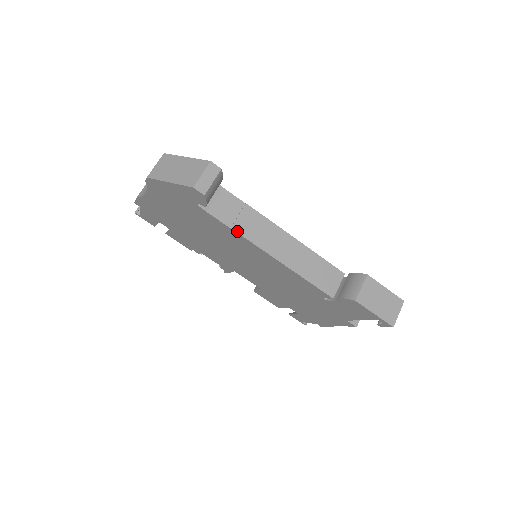
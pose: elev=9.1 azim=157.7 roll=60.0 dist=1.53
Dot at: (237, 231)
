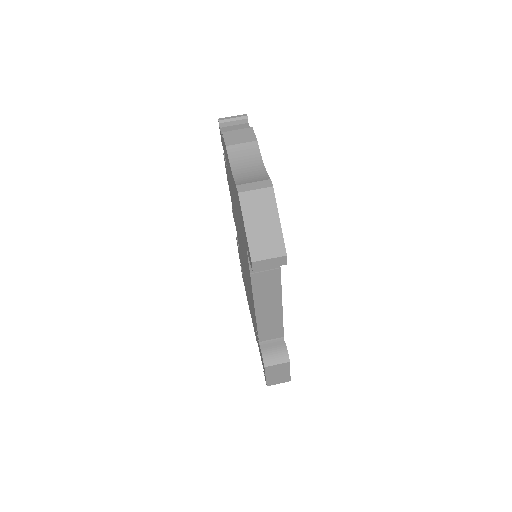
Dot at: (252, 278)
